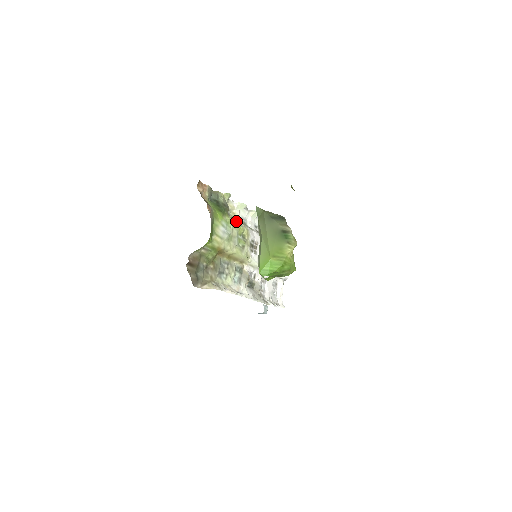
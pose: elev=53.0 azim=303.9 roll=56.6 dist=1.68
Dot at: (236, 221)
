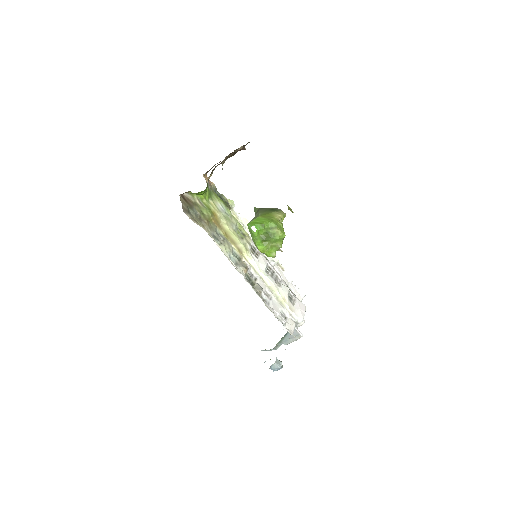
Dot at: occluded
